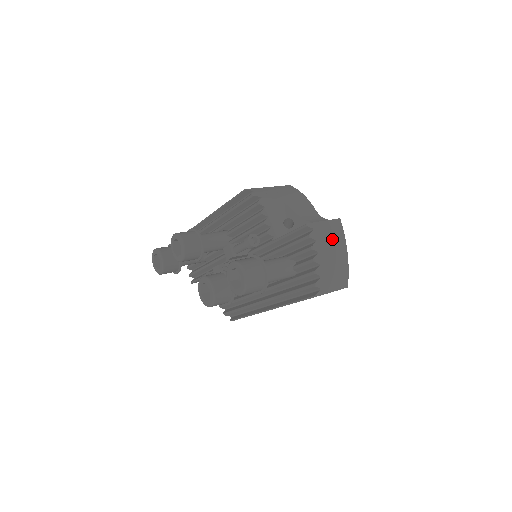
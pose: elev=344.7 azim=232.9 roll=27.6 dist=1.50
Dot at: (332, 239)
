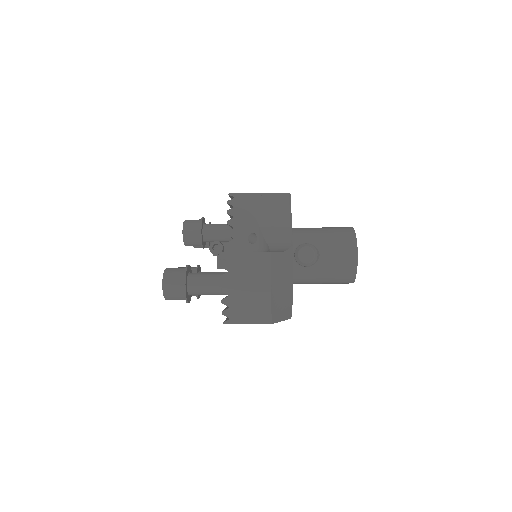
Dot at: (251, 272)
